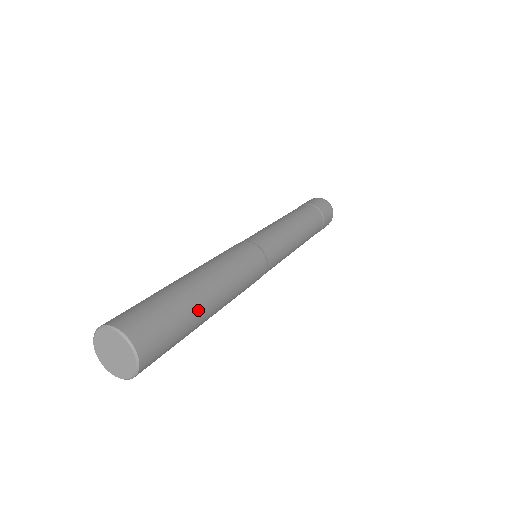
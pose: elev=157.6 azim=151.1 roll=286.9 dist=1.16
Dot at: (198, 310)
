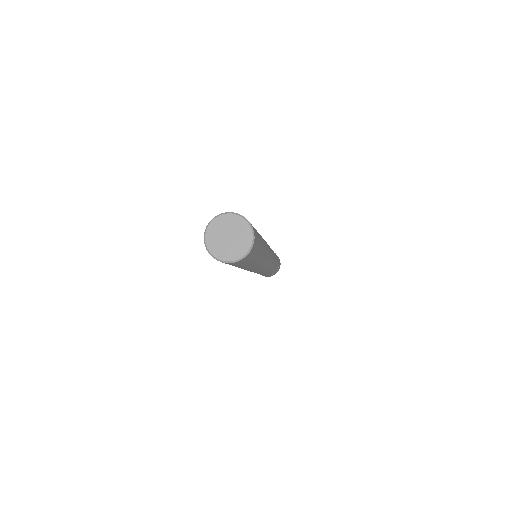
Dot at: (260, 256)
